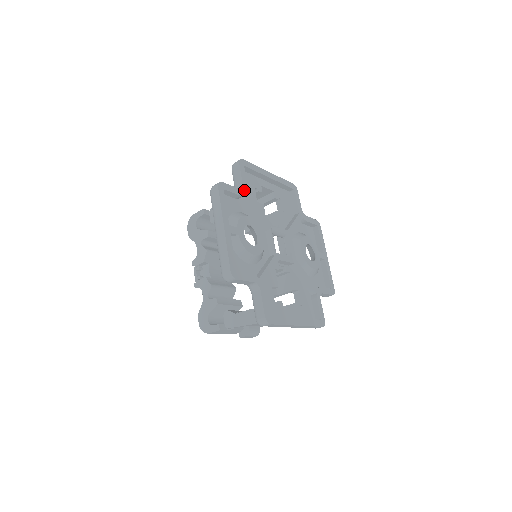
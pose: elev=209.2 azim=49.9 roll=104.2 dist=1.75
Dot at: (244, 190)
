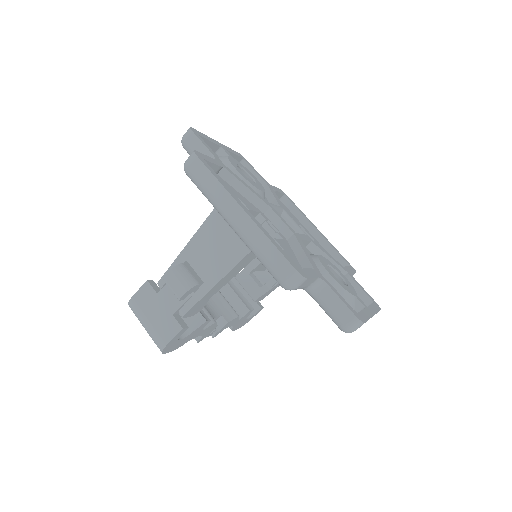
Dot at: (269, 184)
